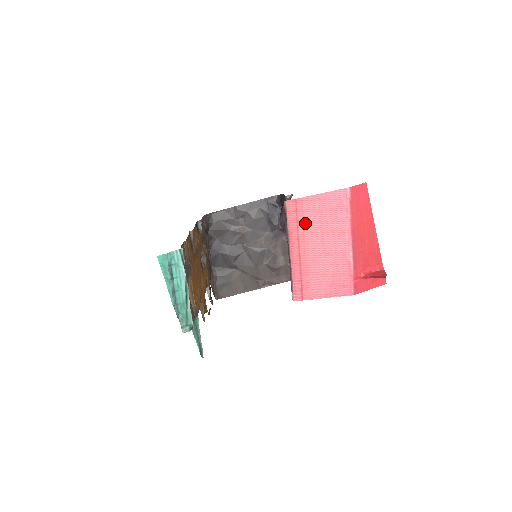
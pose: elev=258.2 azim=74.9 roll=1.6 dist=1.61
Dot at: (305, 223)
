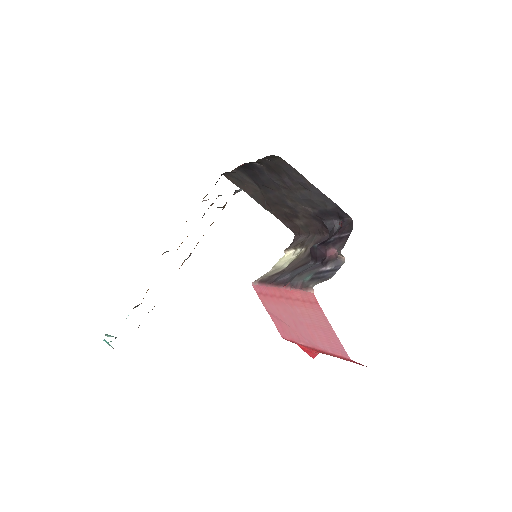
Dot at: (305, 309)
